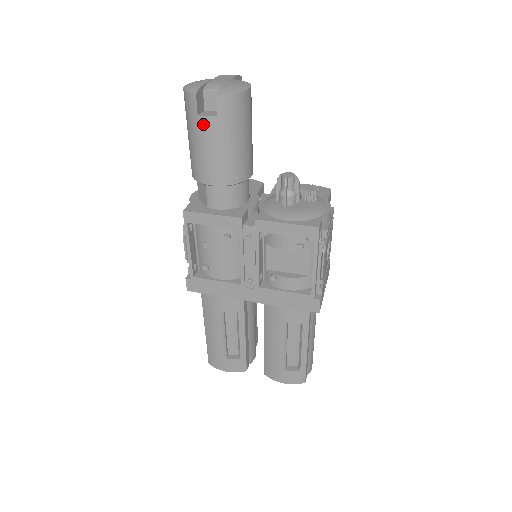
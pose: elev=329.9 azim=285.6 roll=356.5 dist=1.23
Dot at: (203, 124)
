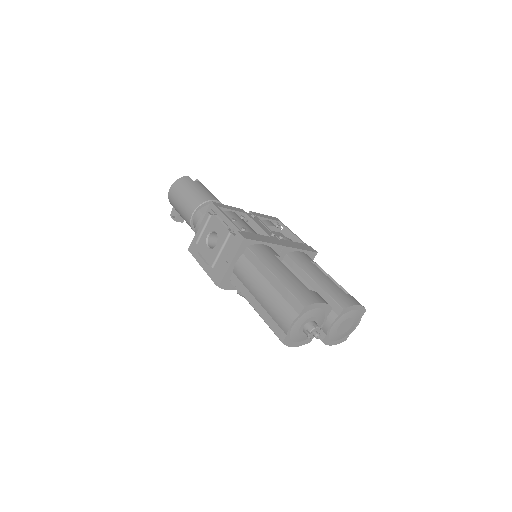
Dot at: (197, 183)
